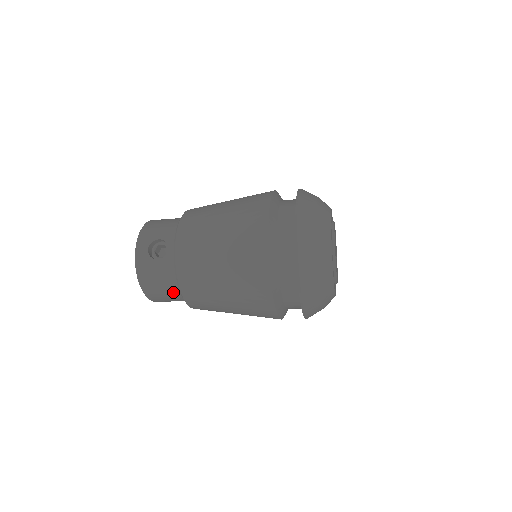
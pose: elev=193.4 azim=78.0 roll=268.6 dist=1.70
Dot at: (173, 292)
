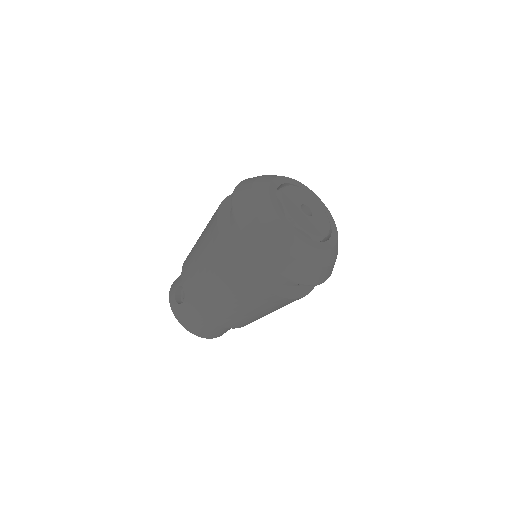
Dot at: (209, 323)
